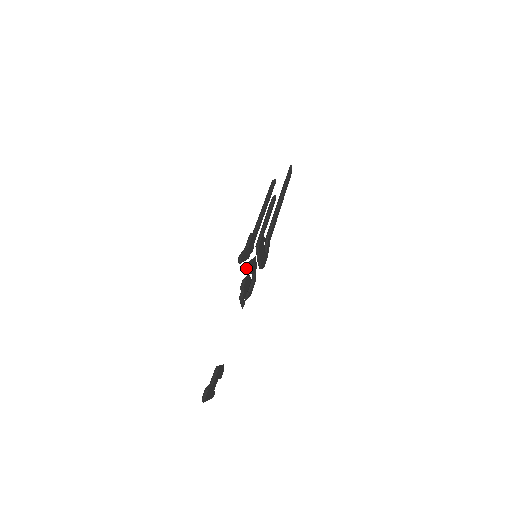
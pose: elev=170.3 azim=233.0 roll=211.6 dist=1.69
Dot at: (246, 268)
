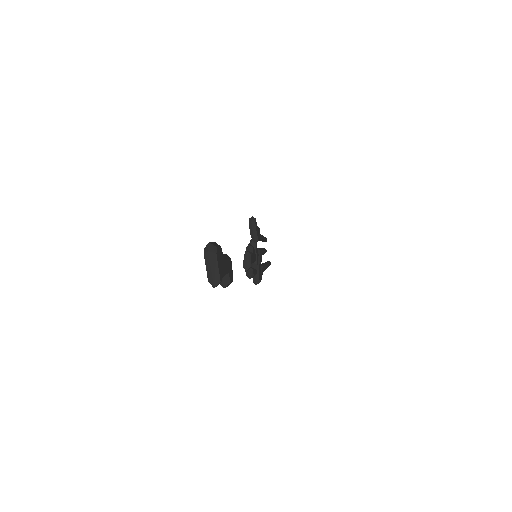
Dot at: (253, 241)
